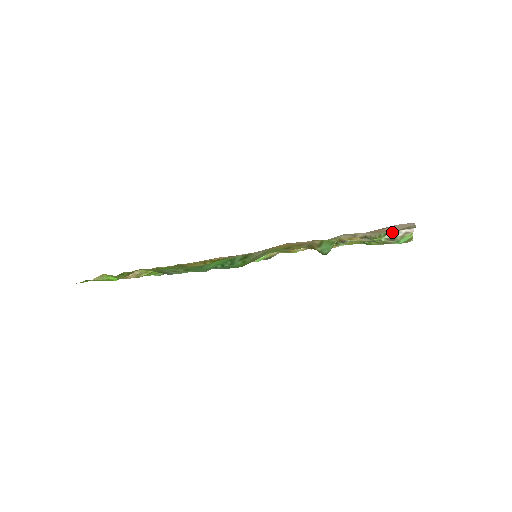
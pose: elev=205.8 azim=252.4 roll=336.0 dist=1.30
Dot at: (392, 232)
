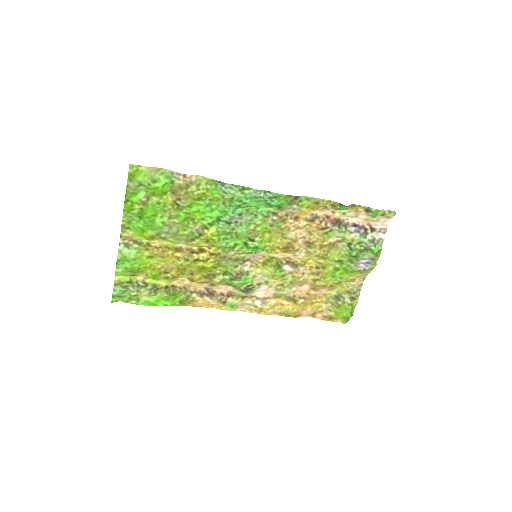
Dot at: (373, 233)
